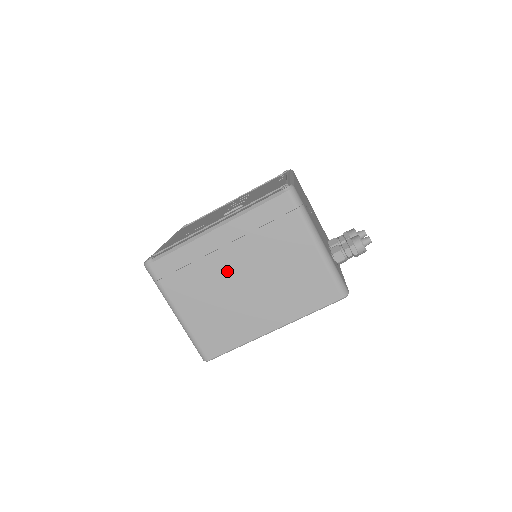
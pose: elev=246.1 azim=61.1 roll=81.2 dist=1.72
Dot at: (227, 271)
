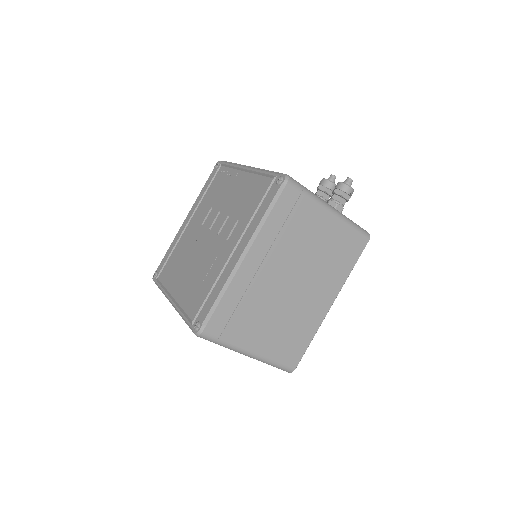
Dot at: (273, 286)
